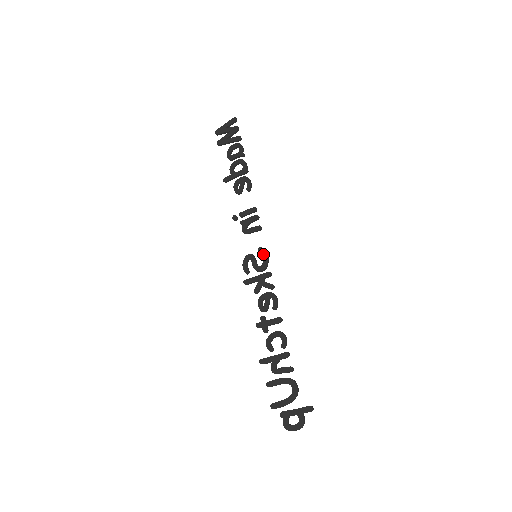
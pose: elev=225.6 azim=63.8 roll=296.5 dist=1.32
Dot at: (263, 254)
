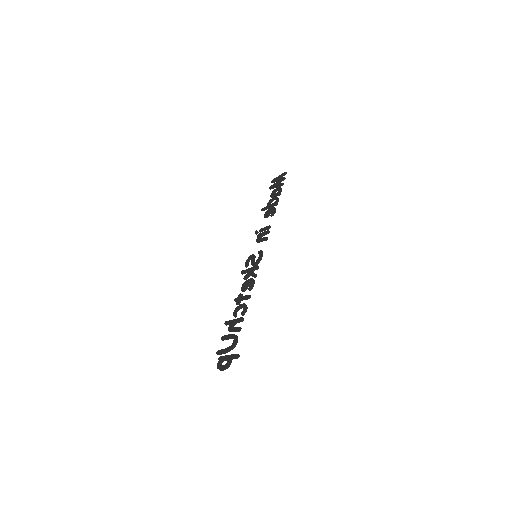
Dot at: (260, 254)
